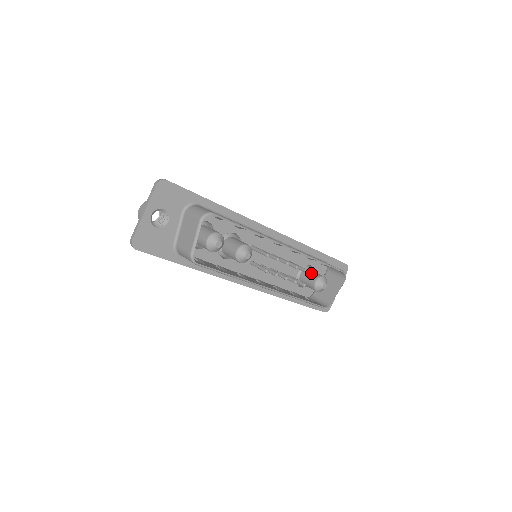
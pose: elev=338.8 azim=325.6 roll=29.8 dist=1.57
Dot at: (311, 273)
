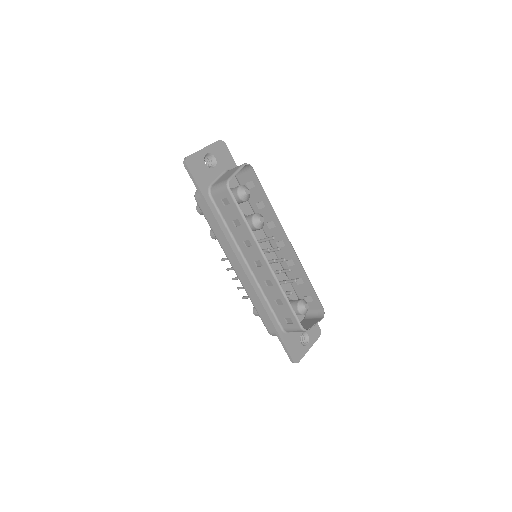
Dot at: occluded
